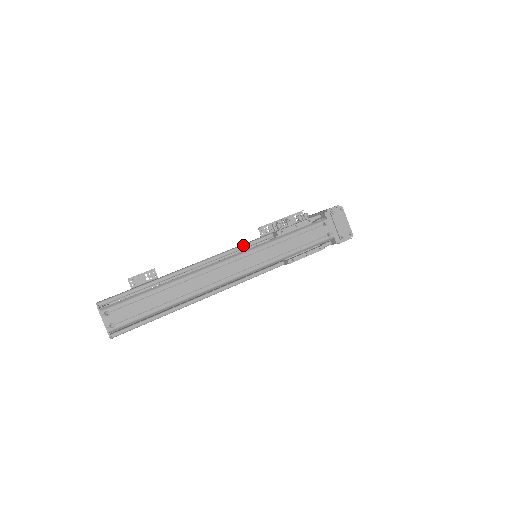
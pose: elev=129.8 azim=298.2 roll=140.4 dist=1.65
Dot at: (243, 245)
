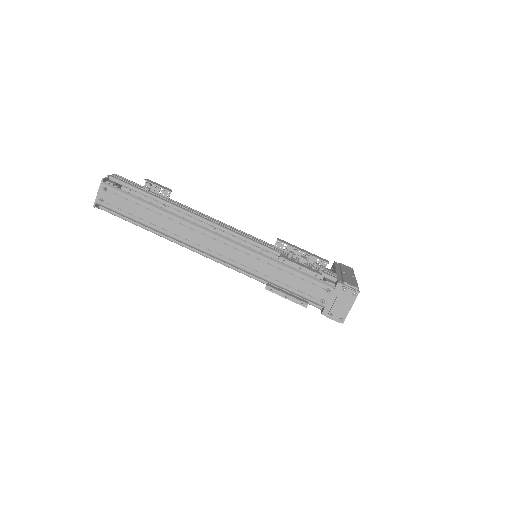
Dot at: (248, 239)
